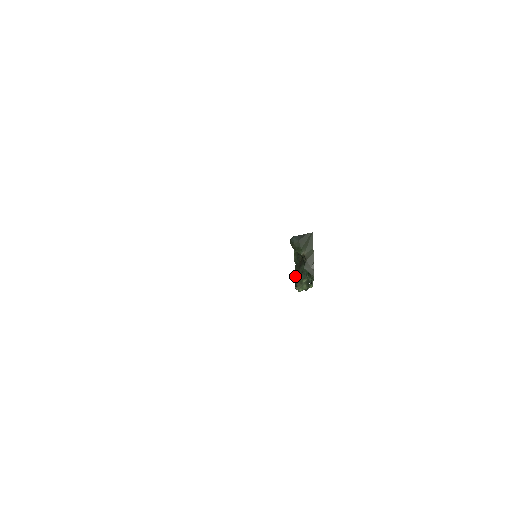
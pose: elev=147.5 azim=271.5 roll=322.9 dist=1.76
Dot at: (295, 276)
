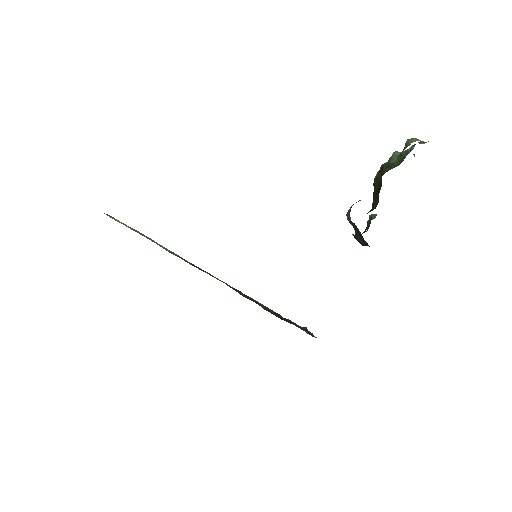
Dot at: (377, 176)
